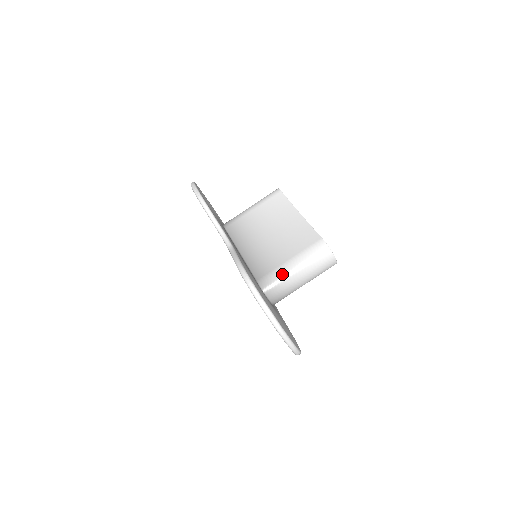
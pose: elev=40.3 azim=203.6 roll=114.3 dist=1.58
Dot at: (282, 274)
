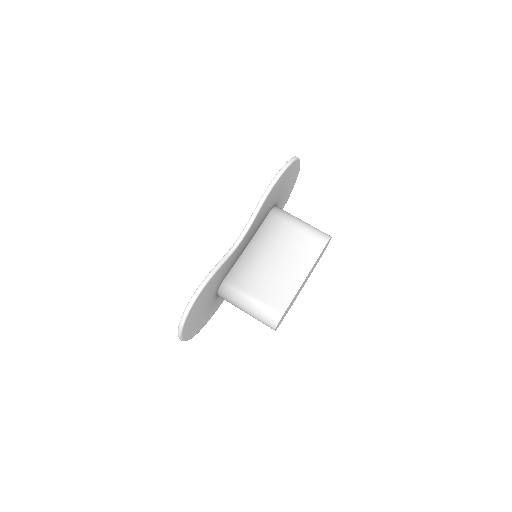
Dot at: (239, 297)
